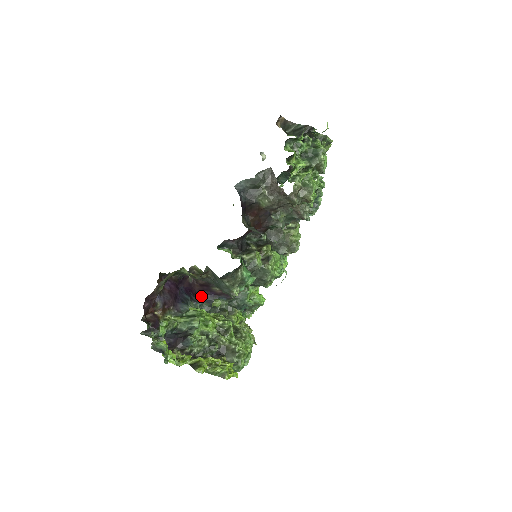
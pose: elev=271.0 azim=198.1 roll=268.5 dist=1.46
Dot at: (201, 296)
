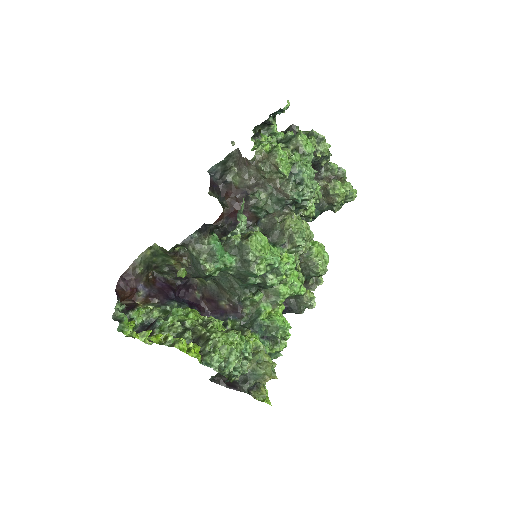
Dot at: occluded
